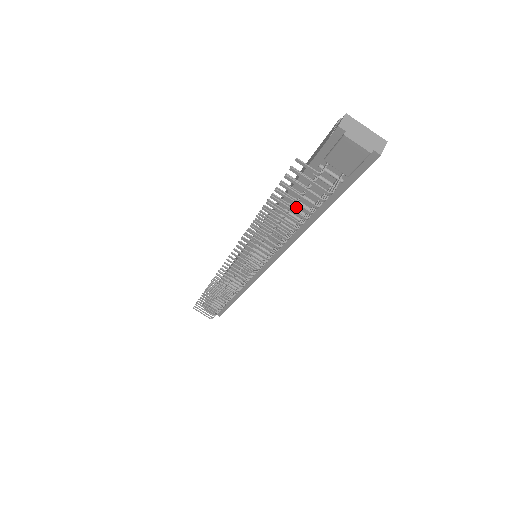
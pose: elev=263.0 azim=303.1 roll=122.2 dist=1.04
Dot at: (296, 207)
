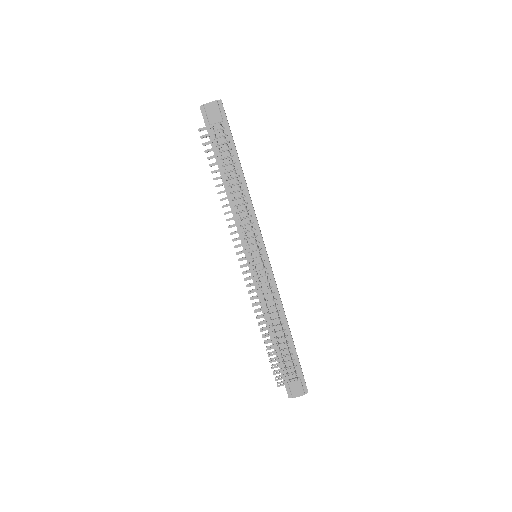
Dot at: (228, 171)
